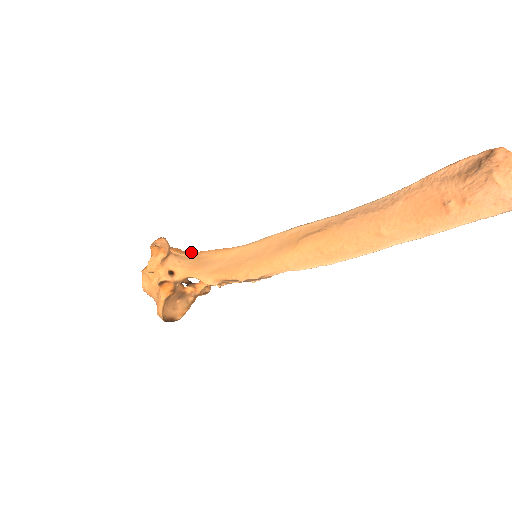
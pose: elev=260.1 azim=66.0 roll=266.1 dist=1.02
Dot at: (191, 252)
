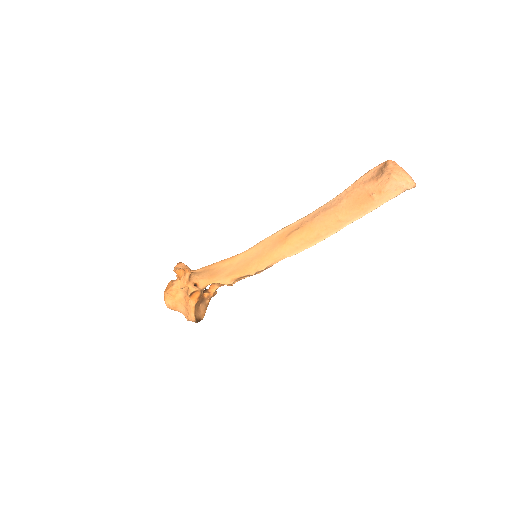
Dot at: (201, 268)
